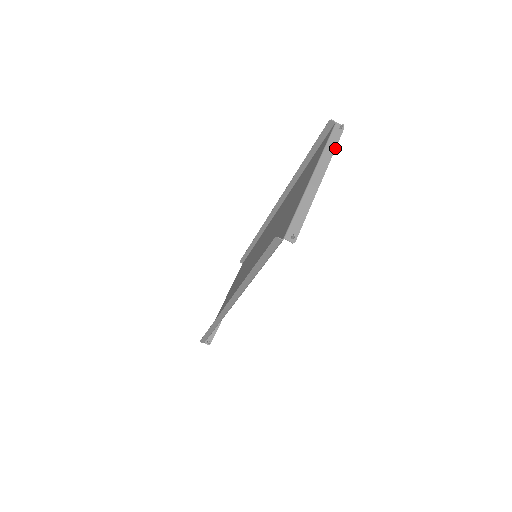
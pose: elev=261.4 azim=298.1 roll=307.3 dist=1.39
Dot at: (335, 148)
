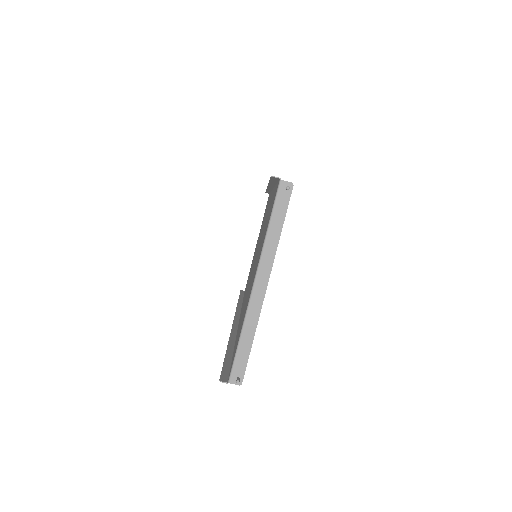
Dot at: (281, 228)
